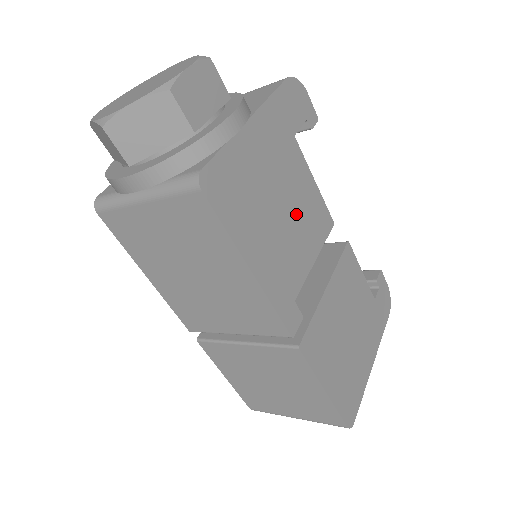
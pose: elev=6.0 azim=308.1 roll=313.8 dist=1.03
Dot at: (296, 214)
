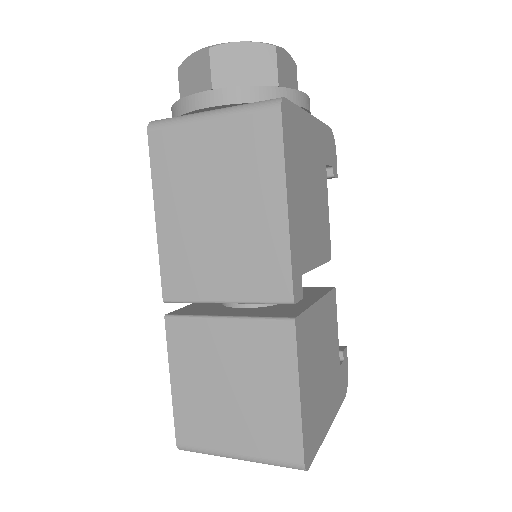
Dot at: (316, 214)
